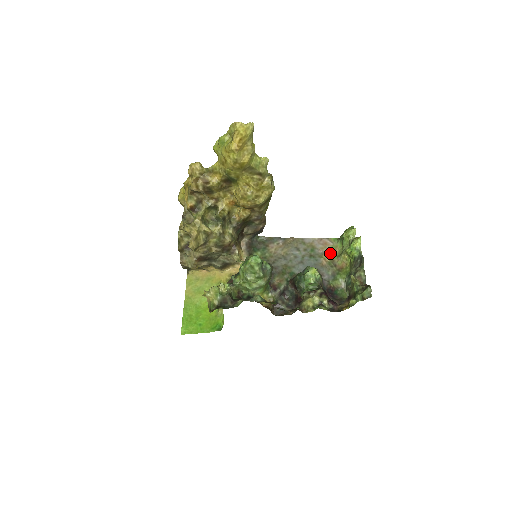
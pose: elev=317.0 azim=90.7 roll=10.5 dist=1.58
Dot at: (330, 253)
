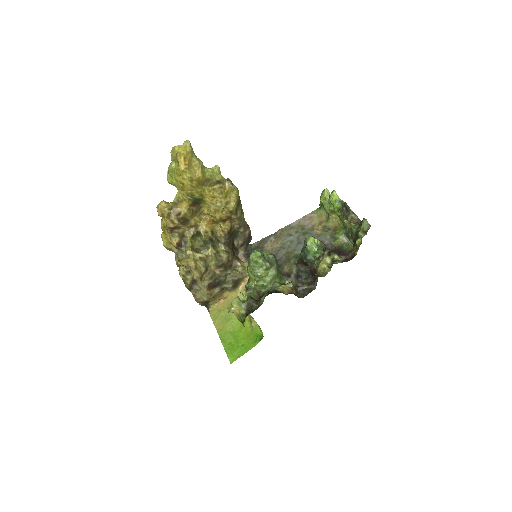
Dot at: (319, 222)
